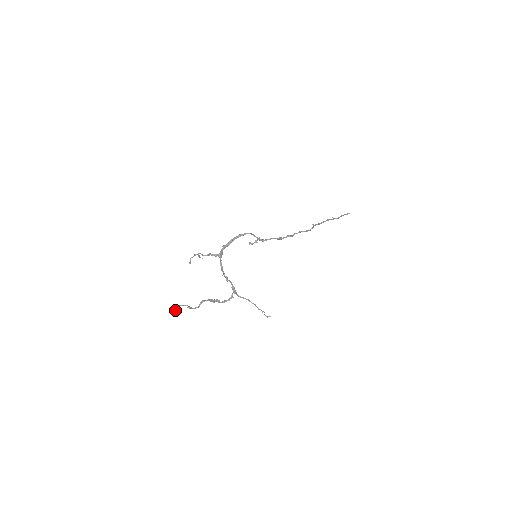
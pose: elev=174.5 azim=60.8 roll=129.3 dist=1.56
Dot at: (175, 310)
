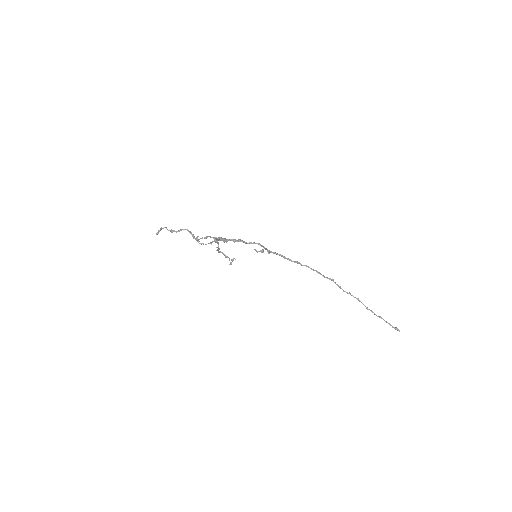
Dot at: (160, 229)
